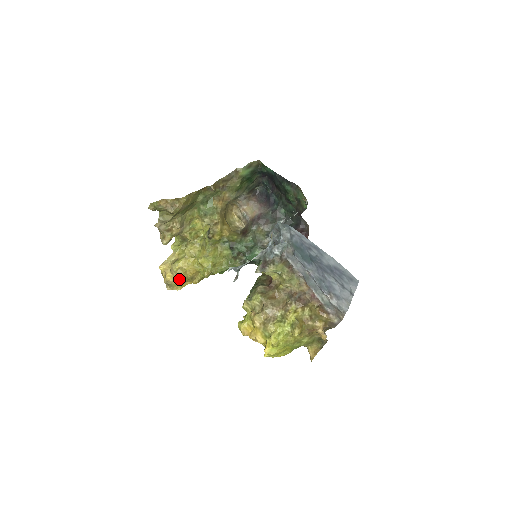
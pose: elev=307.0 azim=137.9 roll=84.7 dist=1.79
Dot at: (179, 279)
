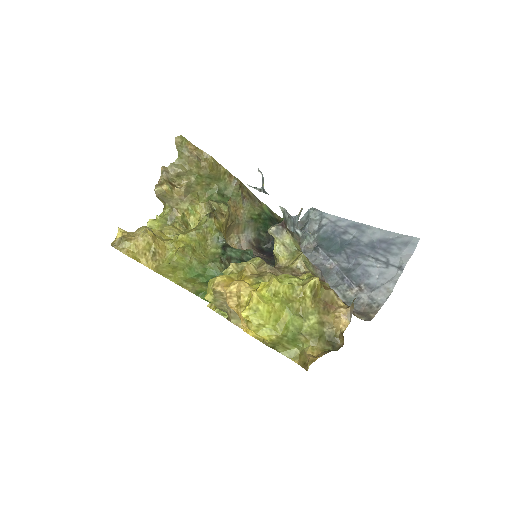
Dot at: (144, 234)
